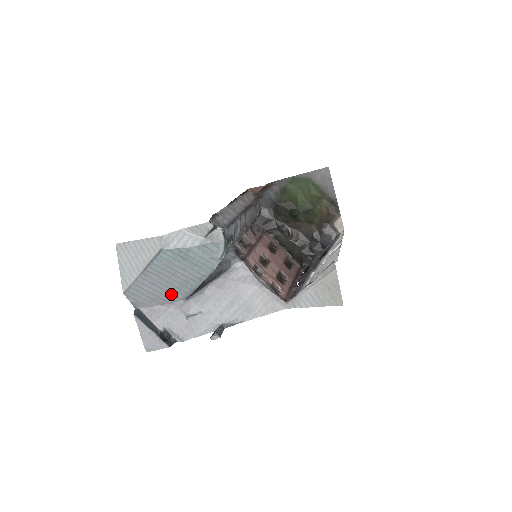
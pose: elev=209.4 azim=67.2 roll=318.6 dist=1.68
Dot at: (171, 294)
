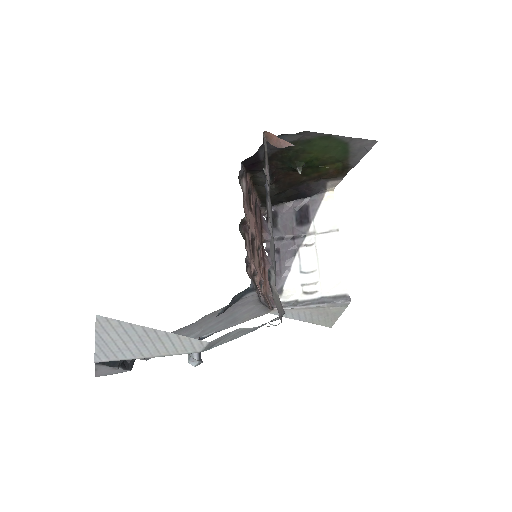
Dot at: occluded
